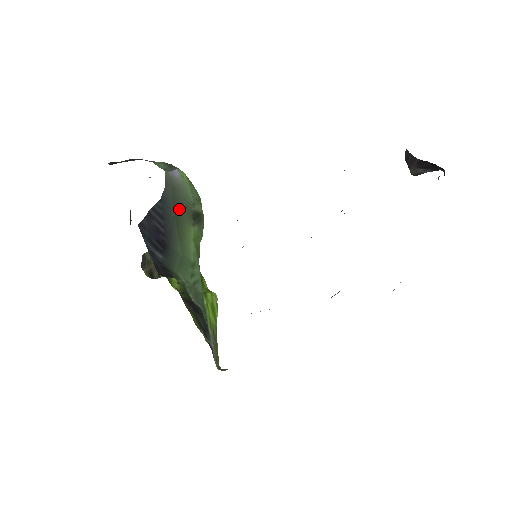
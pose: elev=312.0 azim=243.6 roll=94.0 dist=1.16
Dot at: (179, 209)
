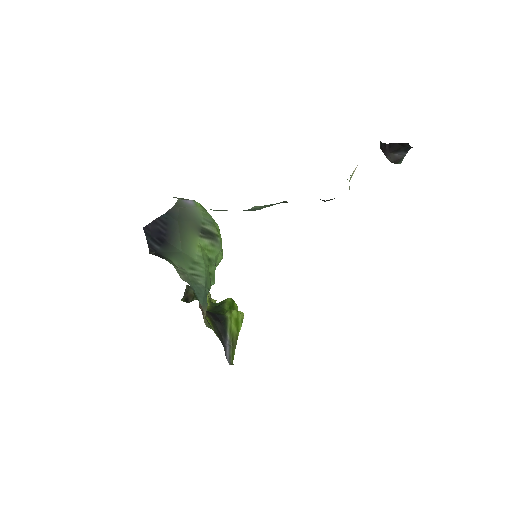
Dot at: (185, 221)
